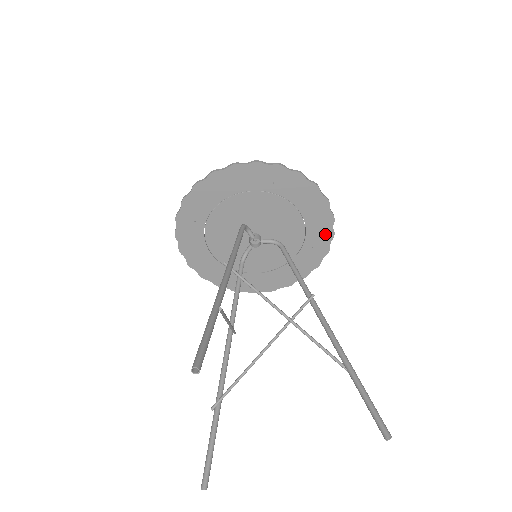
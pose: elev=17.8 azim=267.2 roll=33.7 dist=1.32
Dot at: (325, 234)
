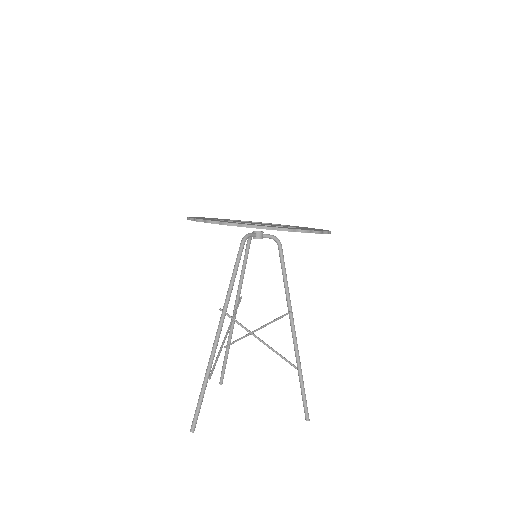
Dot at: occluded
